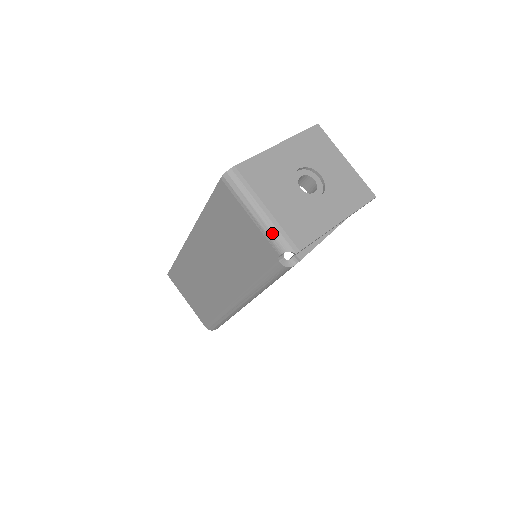
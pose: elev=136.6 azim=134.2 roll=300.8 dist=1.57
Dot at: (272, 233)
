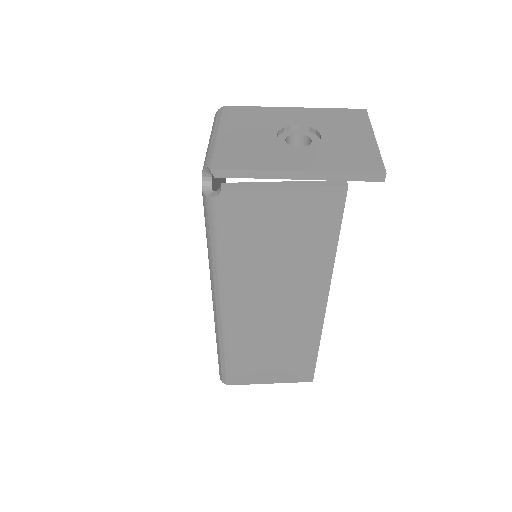
Dot at: (208, 152)
